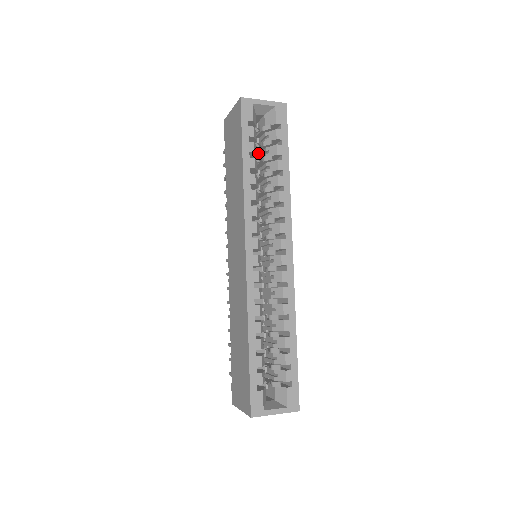
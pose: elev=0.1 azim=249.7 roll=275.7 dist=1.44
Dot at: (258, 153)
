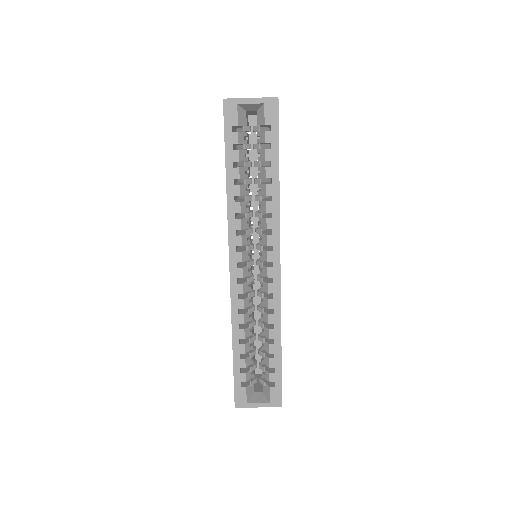
Dot at: occluded
